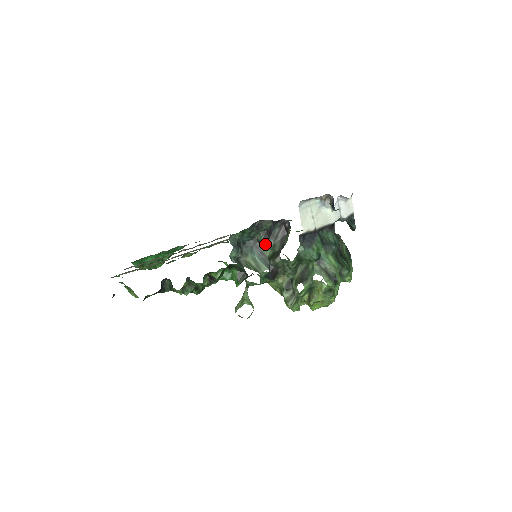
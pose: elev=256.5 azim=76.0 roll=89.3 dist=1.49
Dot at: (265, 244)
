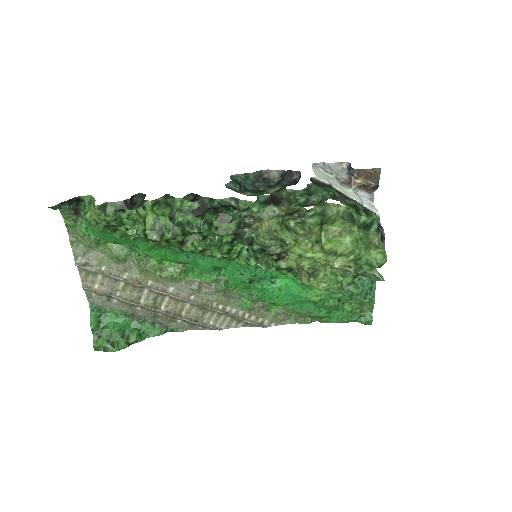
Dot at: (270, 191)
